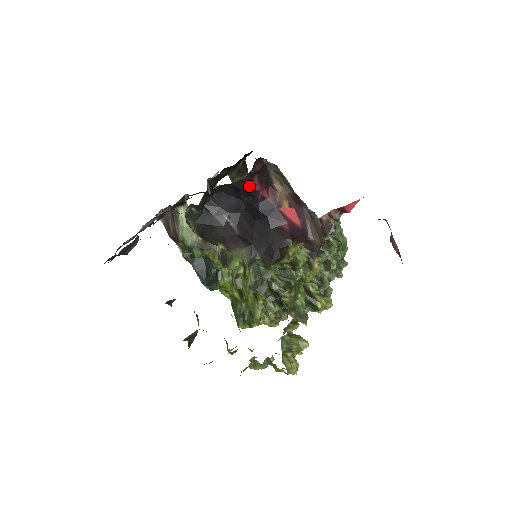
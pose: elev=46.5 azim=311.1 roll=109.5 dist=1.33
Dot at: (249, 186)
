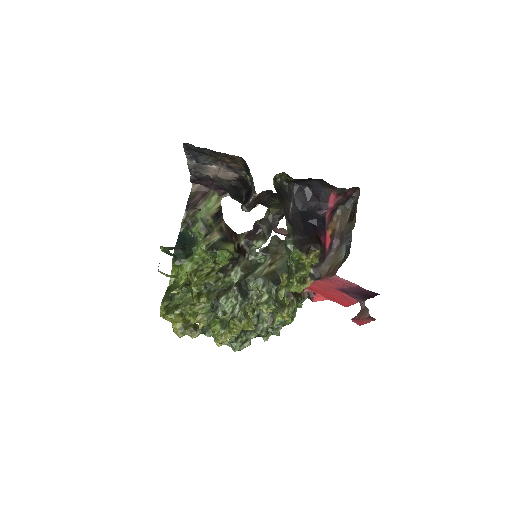
Dot at: (328, 200)
